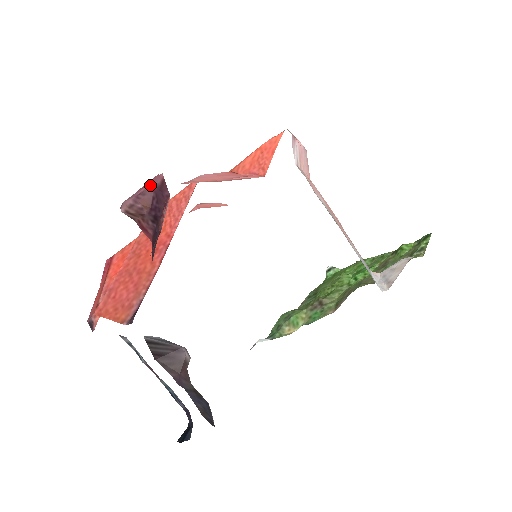
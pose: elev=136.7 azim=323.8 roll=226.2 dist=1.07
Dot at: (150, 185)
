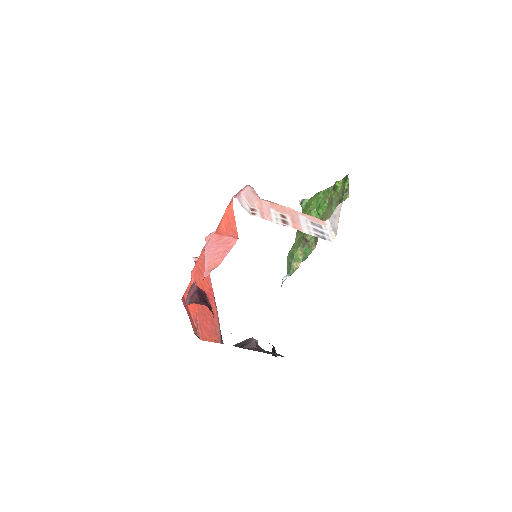
Dot at: (193, 291)
